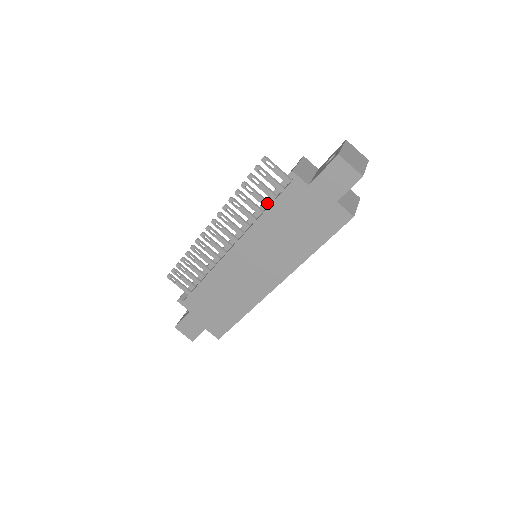
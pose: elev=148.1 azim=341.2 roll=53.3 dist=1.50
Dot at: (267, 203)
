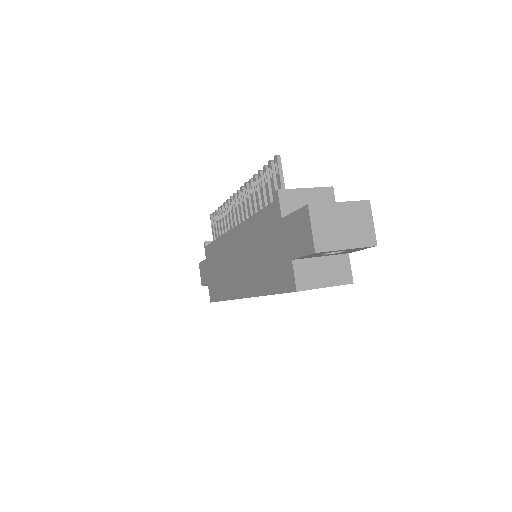
Dot at: occluded
